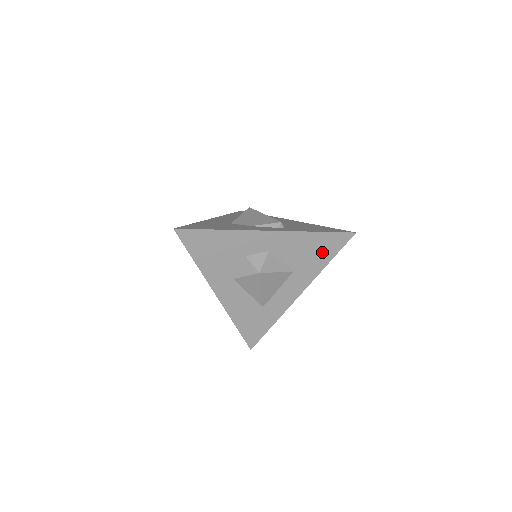
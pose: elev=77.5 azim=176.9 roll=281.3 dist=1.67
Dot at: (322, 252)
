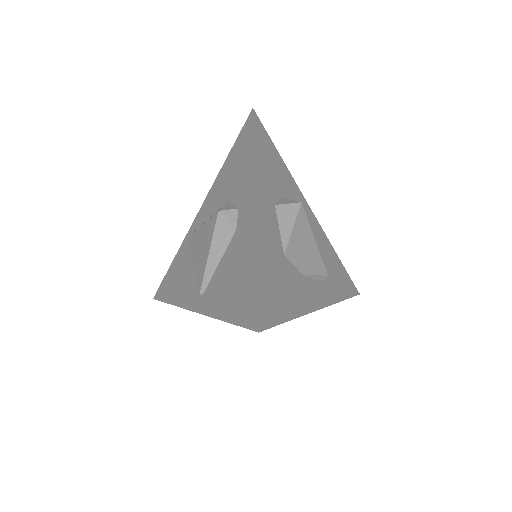
Dot at: occluded
